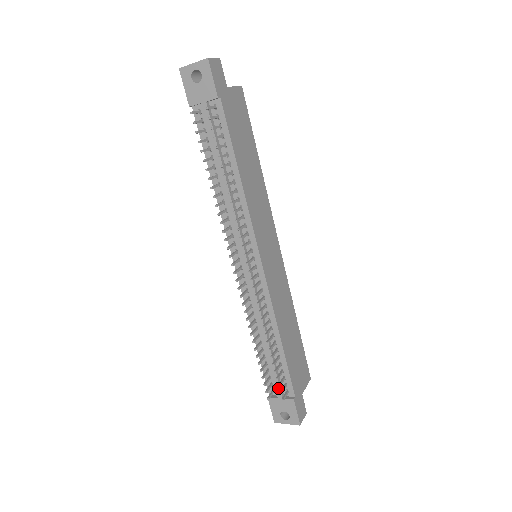
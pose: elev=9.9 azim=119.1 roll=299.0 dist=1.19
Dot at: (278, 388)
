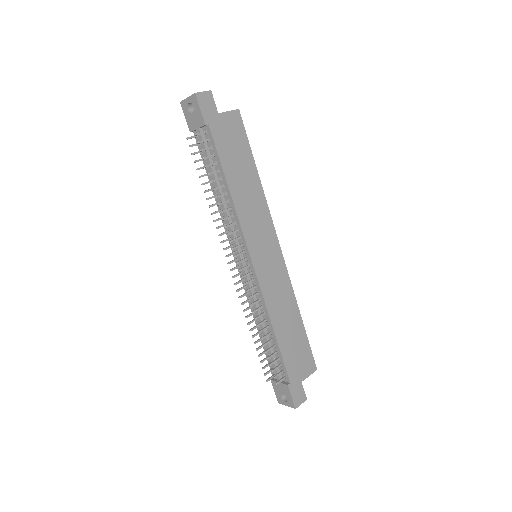
Dot at: (276, 373)
